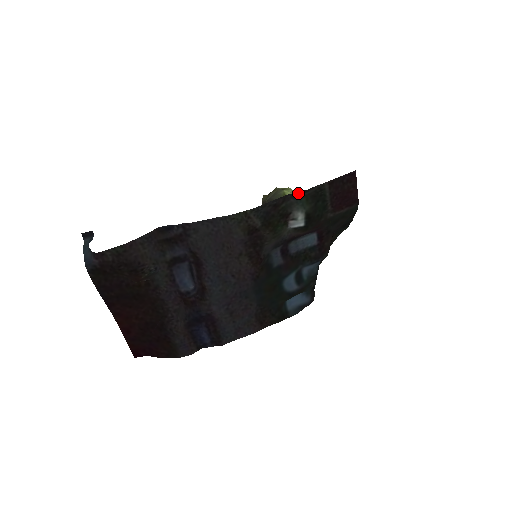
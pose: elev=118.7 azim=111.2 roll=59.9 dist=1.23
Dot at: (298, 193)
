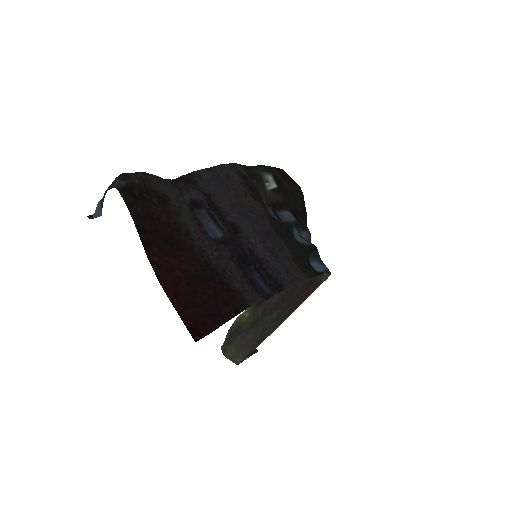
Dot at: (257, 167)
